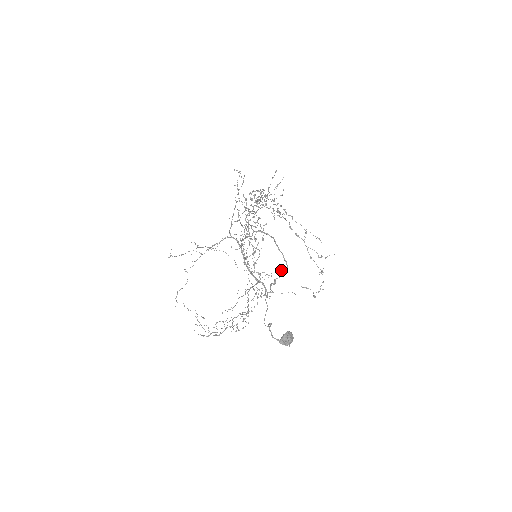
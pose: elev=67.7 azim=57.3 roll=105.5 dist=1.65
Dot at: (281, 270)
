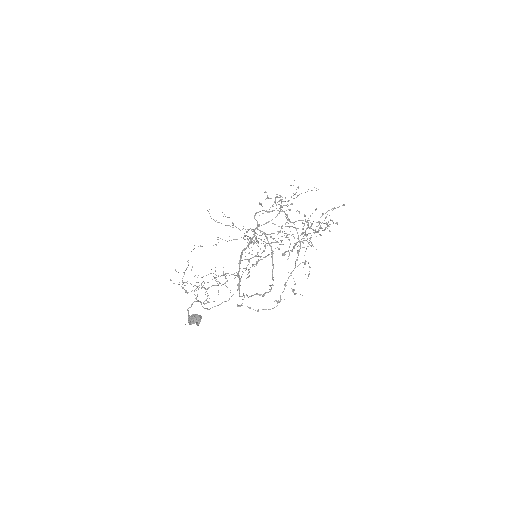
Dot at: (270, 285)
